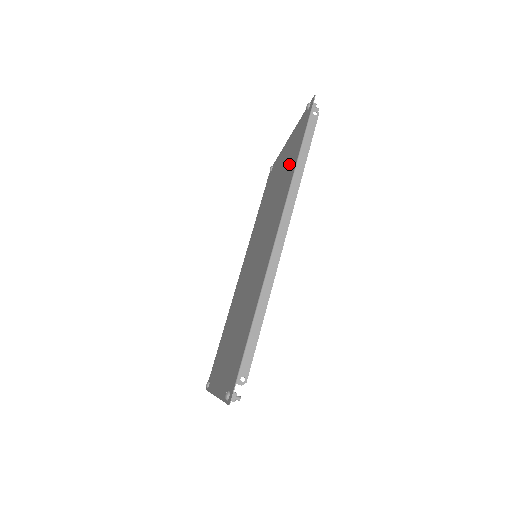
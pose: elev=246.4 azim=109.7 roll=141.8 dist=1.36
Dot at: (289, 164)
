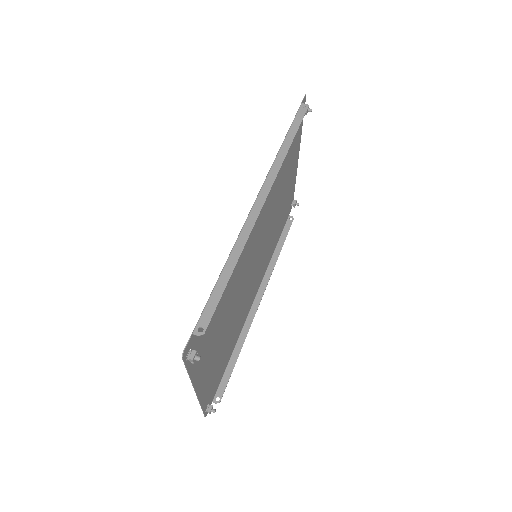
Dot at: (284, 159)
